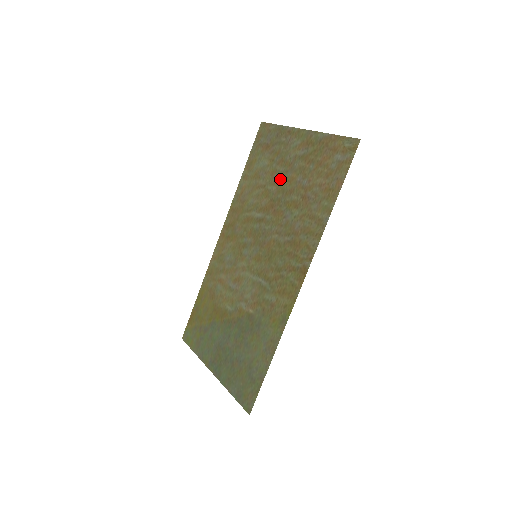
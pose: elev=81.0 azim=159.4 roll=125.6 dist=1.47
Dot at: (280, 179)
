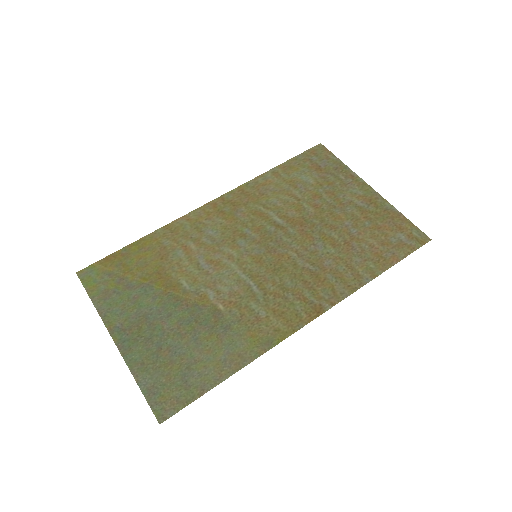
Dot at: (323, 207)
